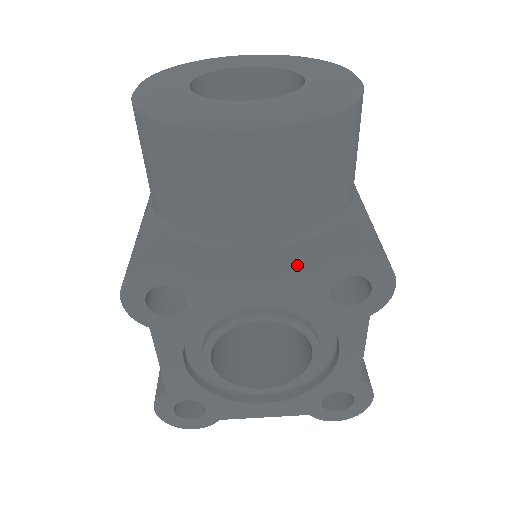
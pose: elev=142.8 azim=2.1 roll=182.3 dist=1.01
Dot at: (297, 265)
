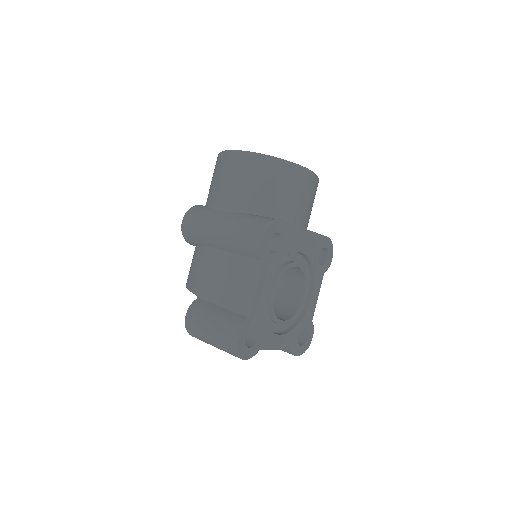
Dot at: (315, 236)
